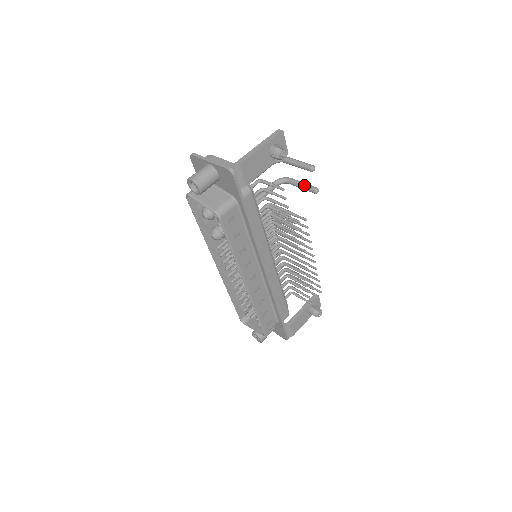
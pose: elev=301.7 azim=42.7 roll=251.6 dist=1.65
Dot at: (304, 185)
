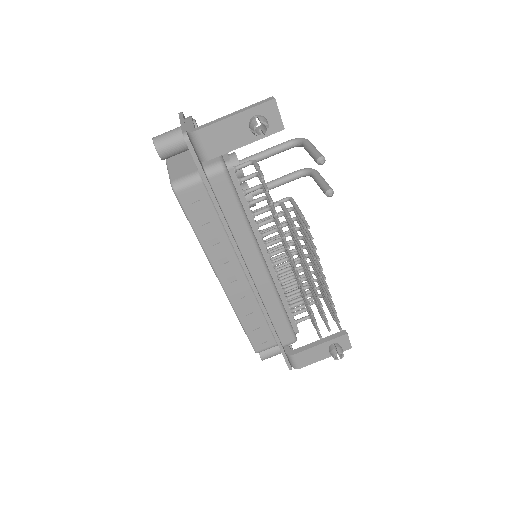
Dot at: (320, 182)
